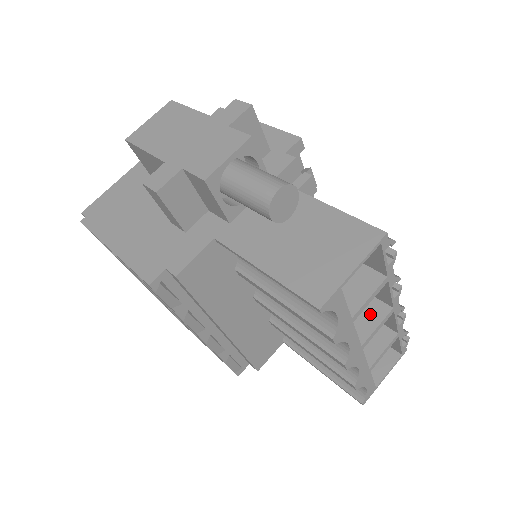
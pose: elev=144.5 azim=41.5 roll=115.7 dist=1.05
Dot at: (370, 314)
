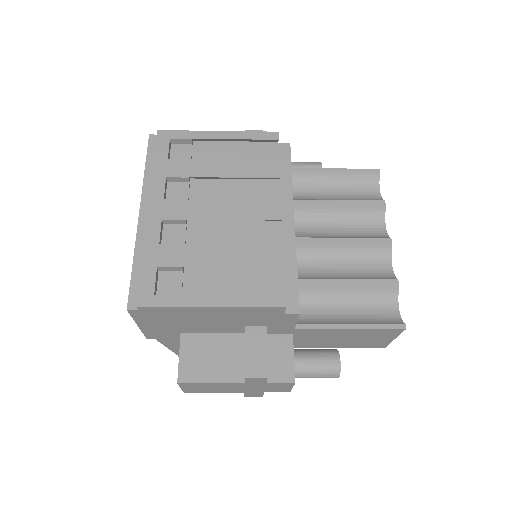
Dot at: occluded
